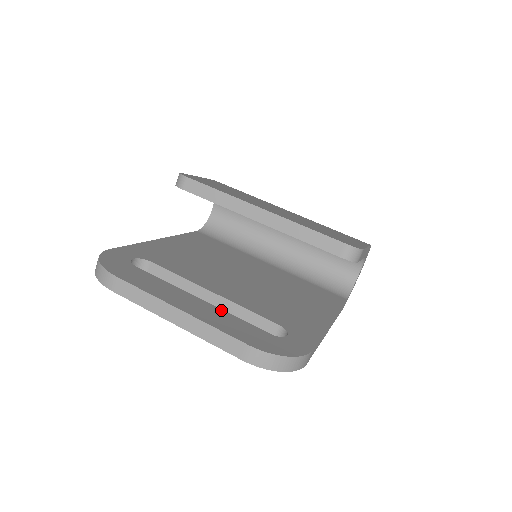
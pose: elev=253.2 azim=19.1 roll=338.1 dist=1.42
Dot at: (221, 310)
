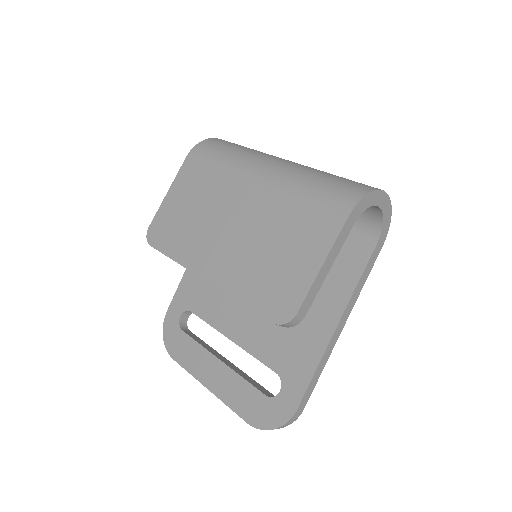
Dot at: (233, 373)
